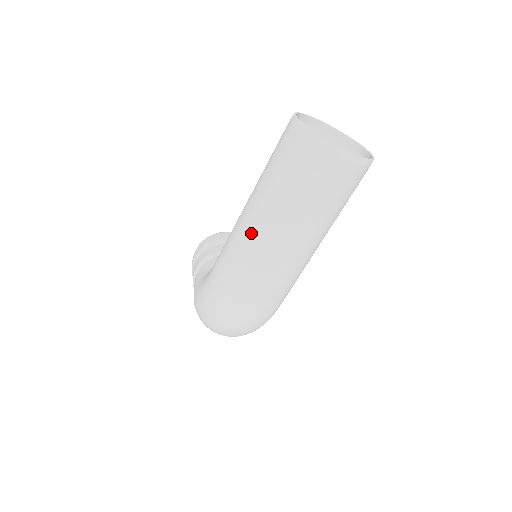
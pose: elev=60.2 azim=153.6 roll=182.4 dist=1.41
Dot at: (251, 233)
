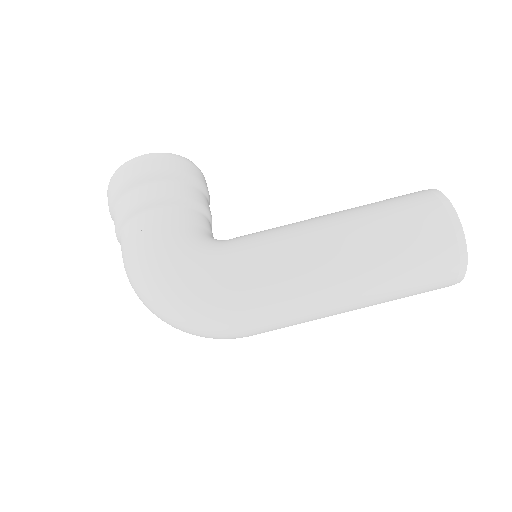
Dot at: (327, 280)
